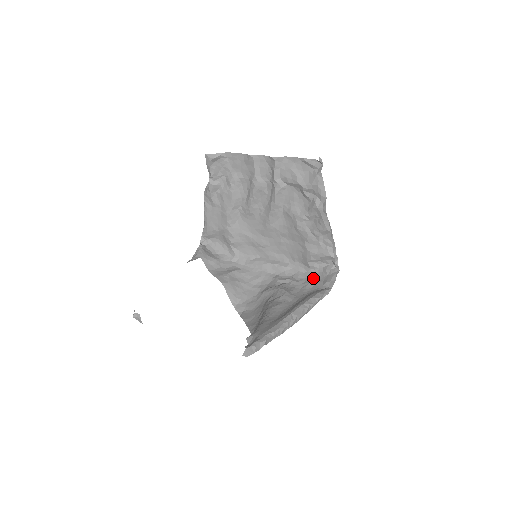
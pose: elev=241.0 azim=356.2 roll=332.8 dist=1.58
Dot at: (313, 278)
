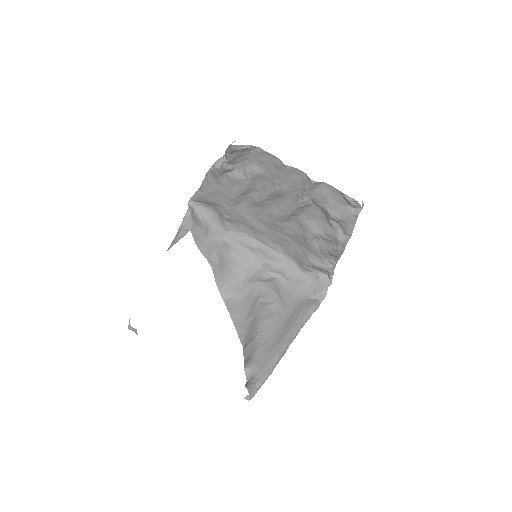
Dot at: (303, 280)
